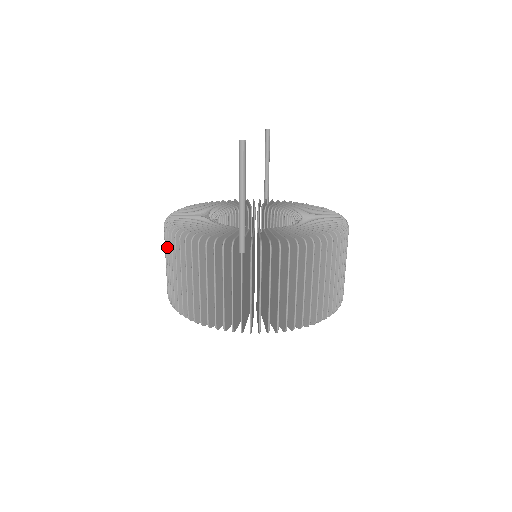
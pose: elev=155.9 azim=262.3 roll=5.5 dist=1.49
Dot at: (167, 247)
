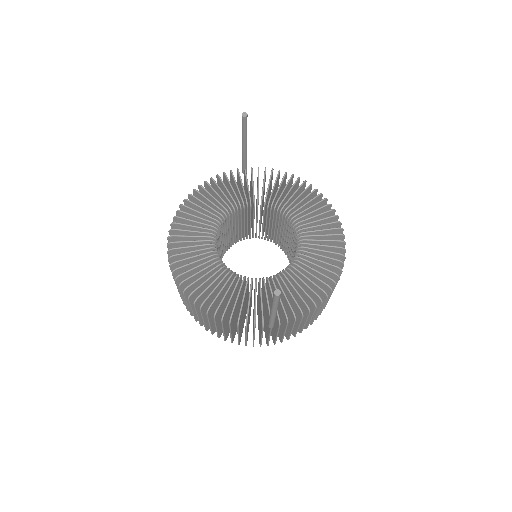
Dot at: (185, 299)
